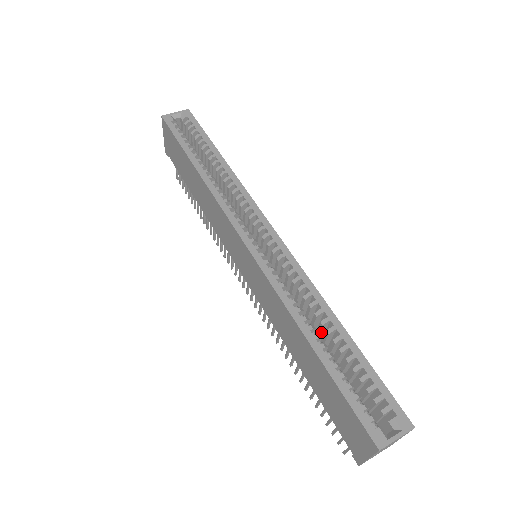
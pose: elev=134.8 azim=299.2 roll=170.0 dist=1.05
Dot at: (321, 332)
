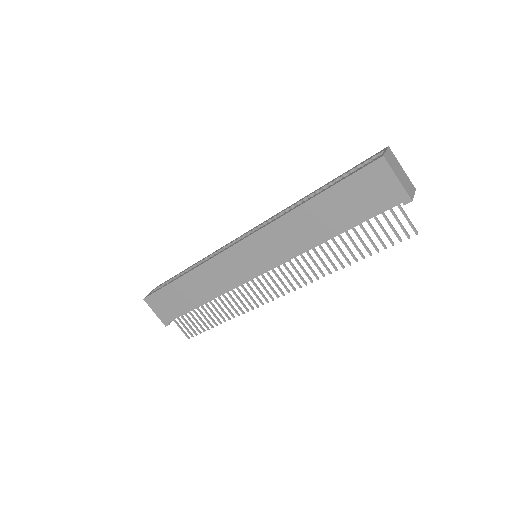
Dot at: occluded
